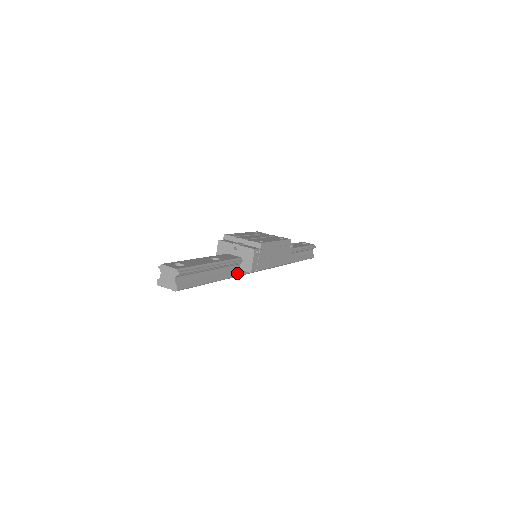
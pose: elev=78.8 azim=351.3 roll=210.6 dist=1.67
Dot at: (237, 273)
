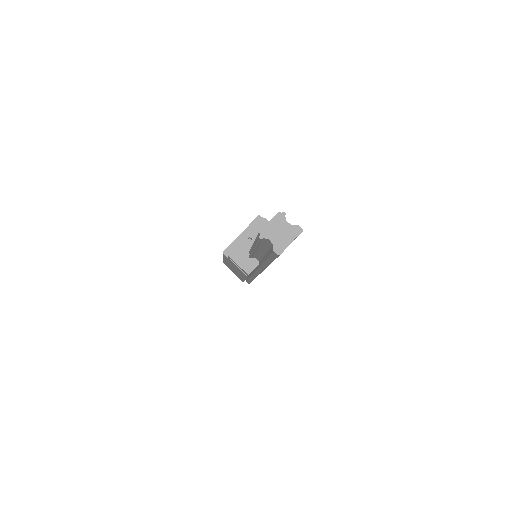
Dot at: occluded
